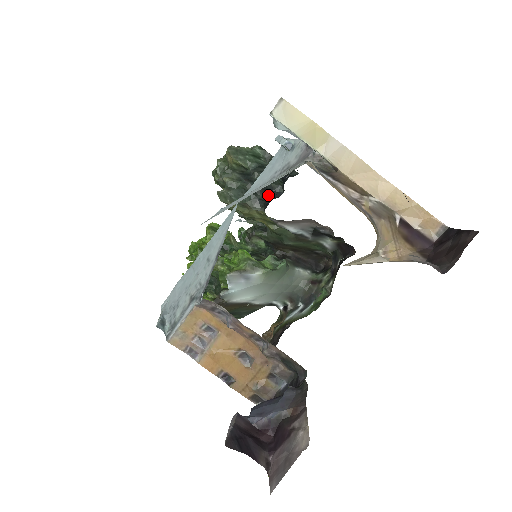
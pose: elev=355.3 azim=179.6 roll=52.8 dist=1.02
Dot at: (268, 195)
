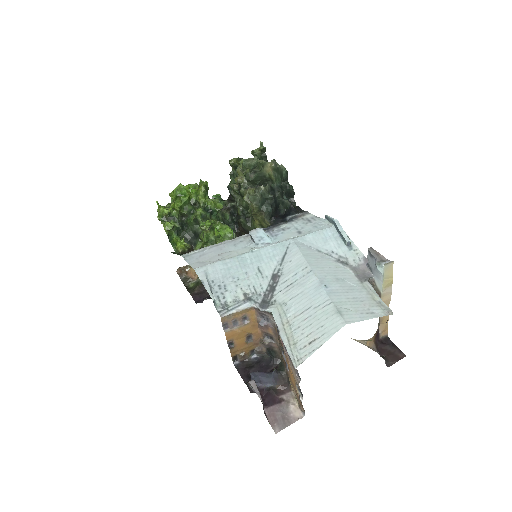
Dot at: (275, 211)
